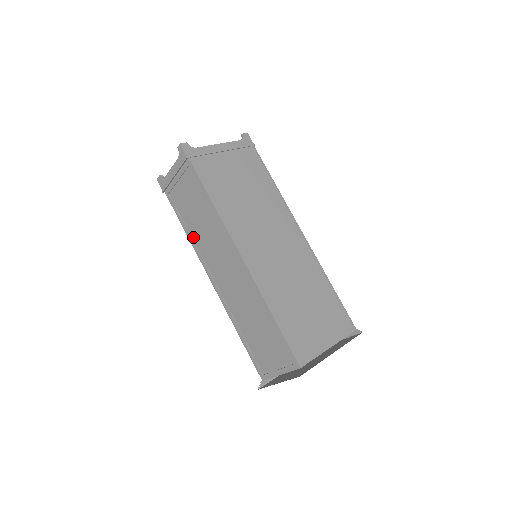
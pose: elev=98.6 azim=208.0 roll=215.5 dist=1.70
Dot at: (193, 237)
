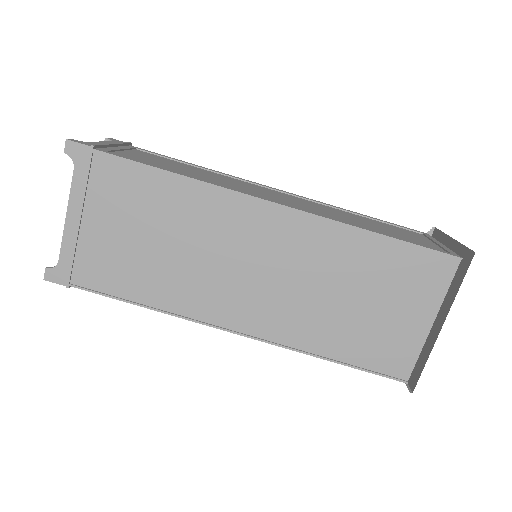
Dot at: occluded
